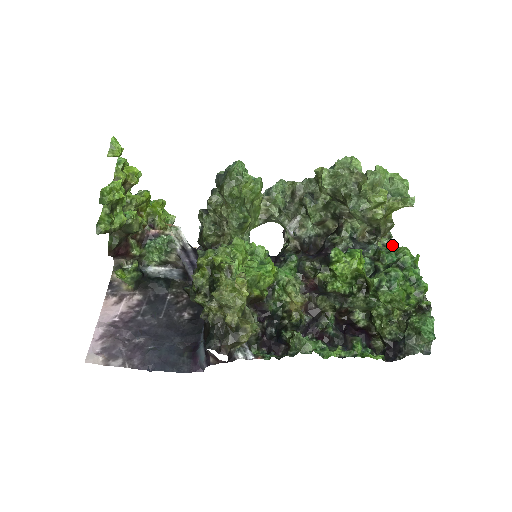
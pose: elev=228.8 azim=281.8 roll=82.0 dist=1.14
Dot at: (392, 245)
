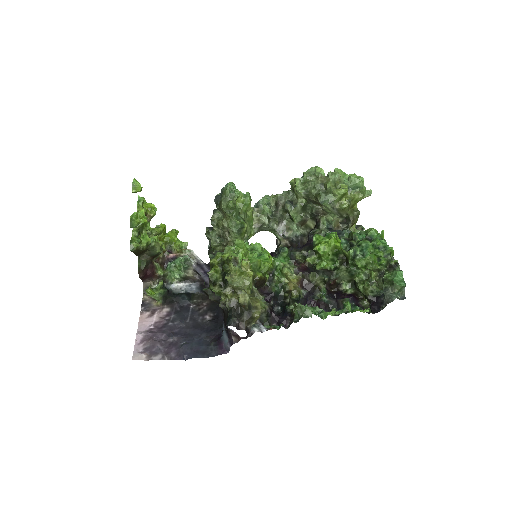
Dot at: occluded
